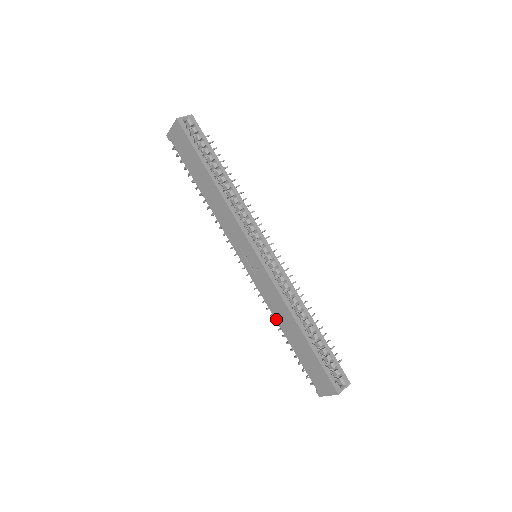
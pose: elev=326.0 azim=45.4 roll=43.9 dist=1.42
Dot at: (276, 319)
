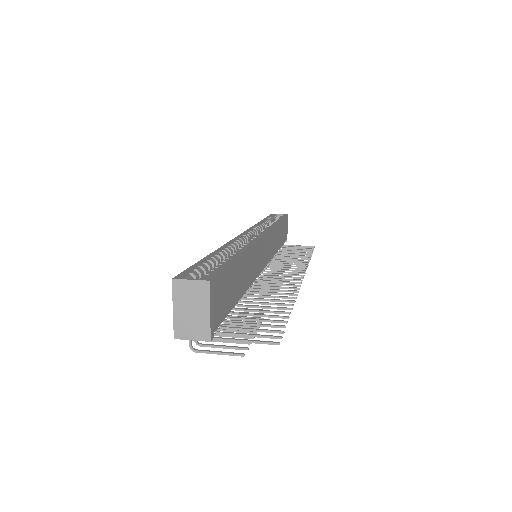
Dot at: occluded
